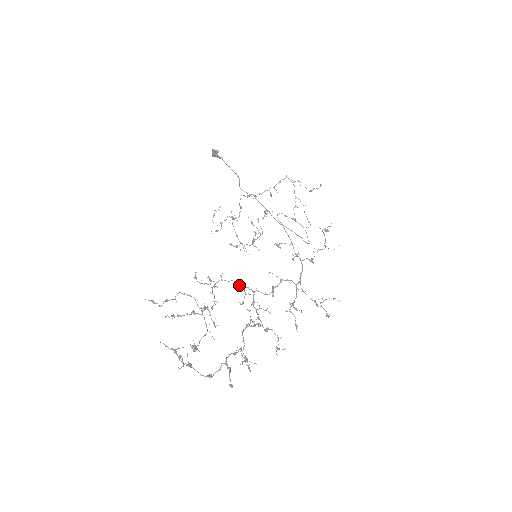
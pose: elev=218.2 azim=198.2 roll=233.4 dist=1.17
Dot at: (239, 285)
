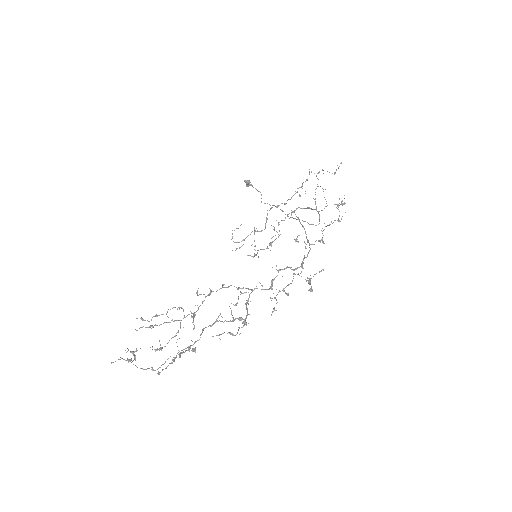
Dot at: (238, 288)
